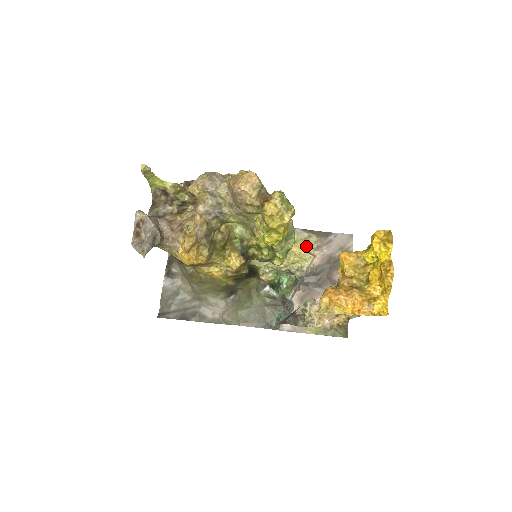
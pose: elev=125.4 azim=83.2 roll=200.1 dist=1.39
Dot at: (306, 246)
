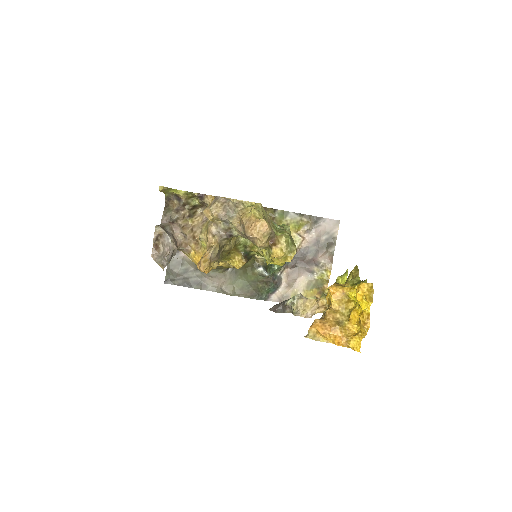
Dot at: (297, 229)
